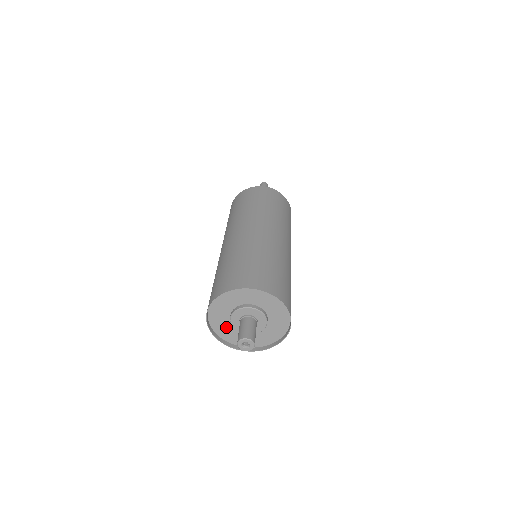
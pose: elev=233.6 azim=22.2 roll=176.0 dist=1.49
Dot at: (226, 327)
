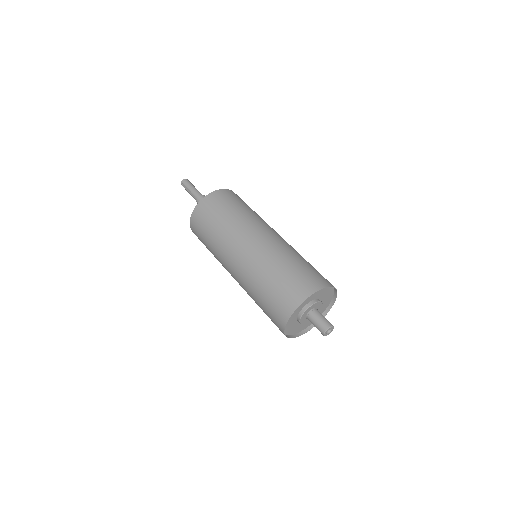
Dot at: (294, 326)
